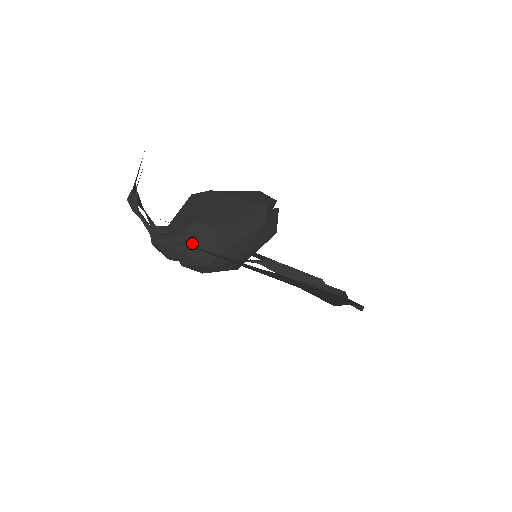
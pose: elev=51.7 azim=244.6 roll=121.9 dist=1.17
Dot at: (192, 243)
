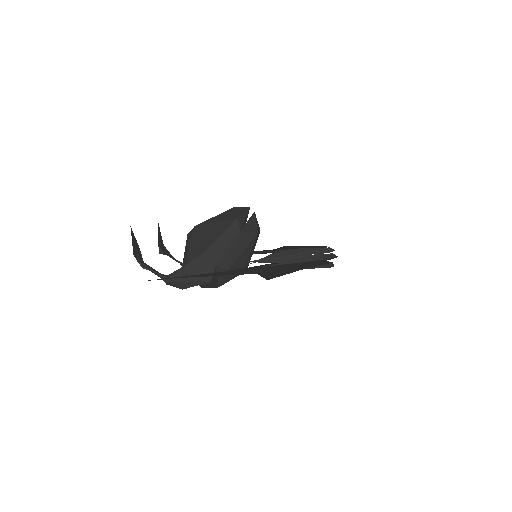
Dot at: (191, 271)
